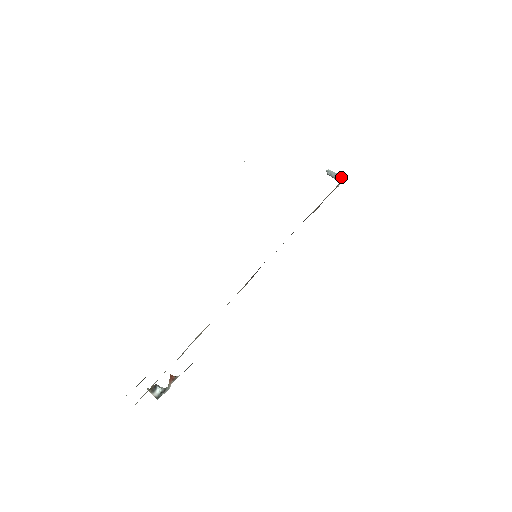
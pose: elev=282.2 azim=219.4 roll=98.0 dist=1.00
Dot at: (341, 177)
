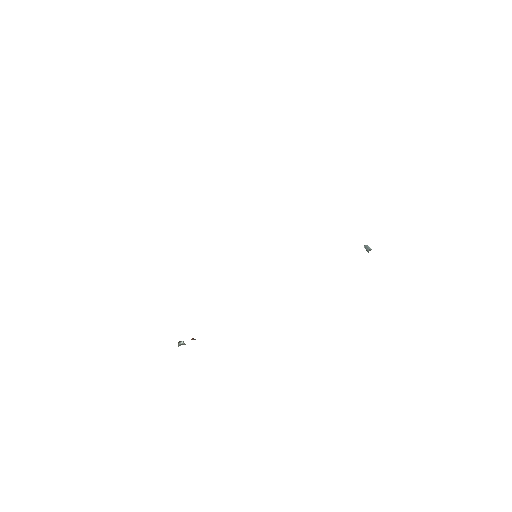
Dot at: (370, 249)
